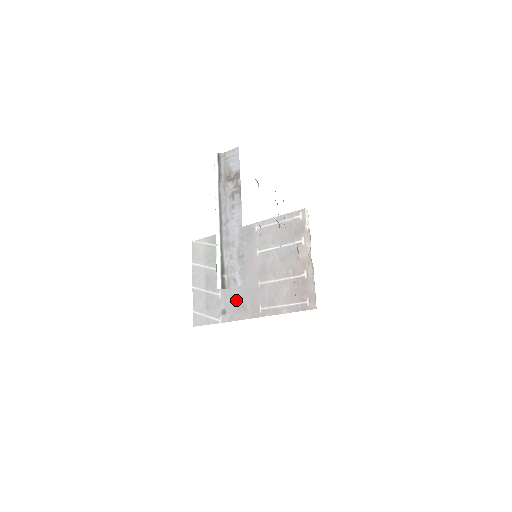
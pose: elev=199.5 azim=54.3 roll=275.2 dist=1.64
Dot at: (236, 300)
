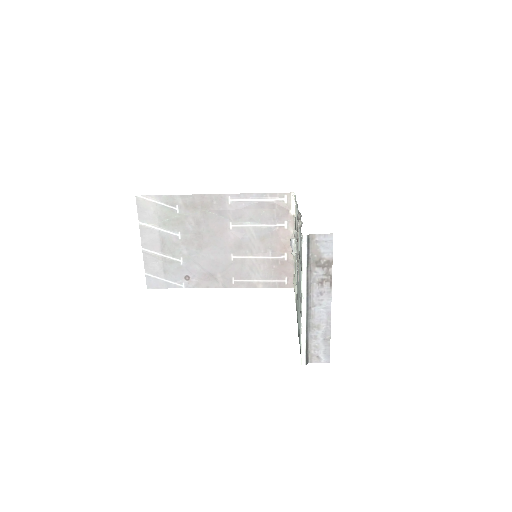
Dot at: (203, 269)
